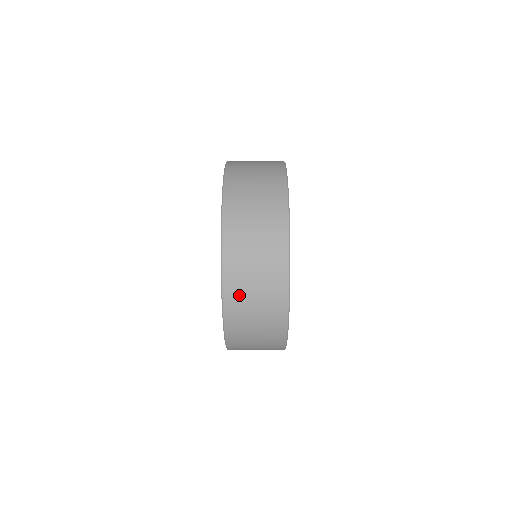
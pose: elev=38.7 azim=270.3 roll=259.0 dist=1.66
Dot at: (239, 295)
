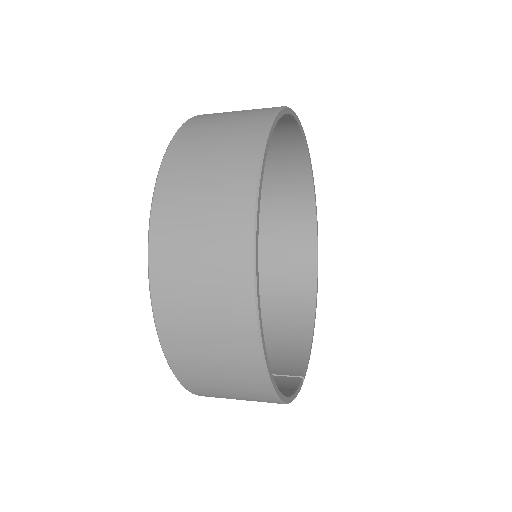
Dot at: (213, 395)
